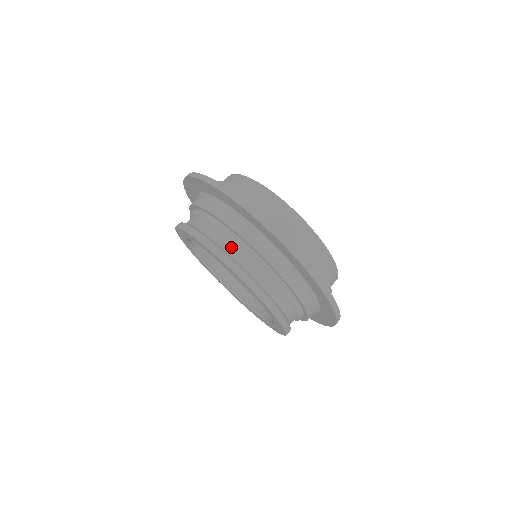
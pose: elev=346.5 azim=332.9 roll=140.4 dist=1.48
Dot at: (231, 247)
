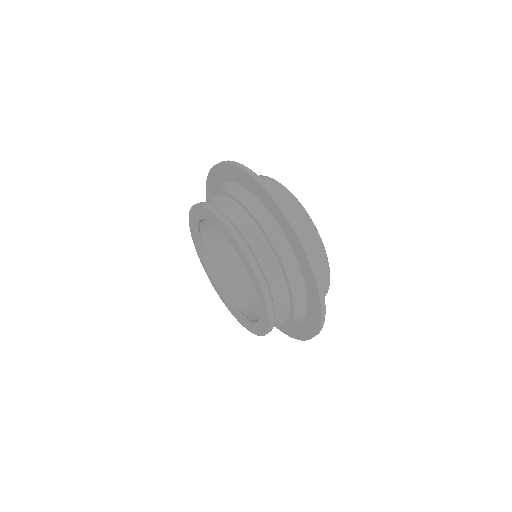
Dot at: (262, 257)
